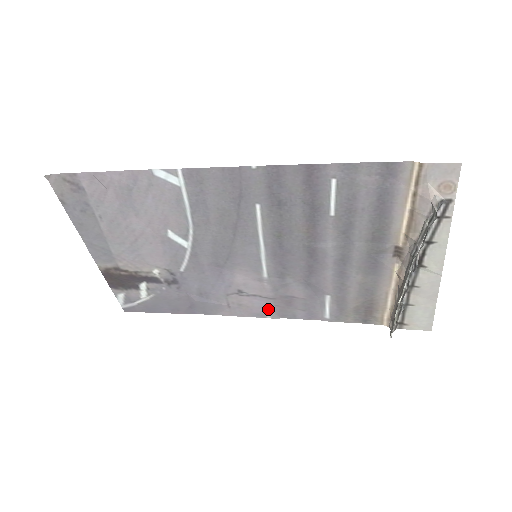
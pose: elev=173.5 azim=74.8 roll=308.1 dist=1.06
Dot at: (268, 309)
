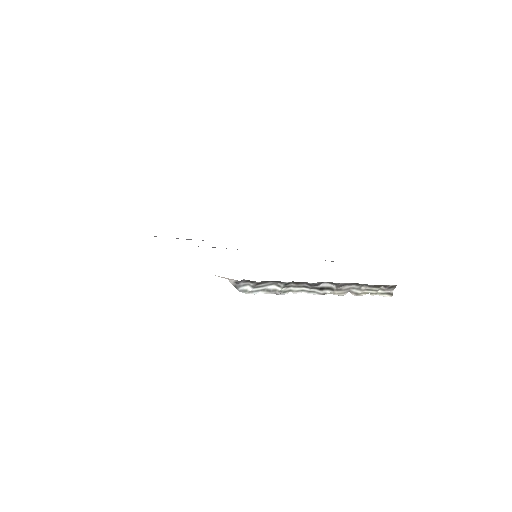
Dot at: occluded
